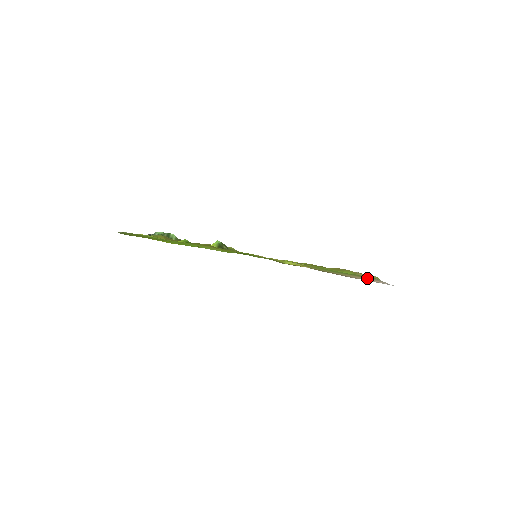
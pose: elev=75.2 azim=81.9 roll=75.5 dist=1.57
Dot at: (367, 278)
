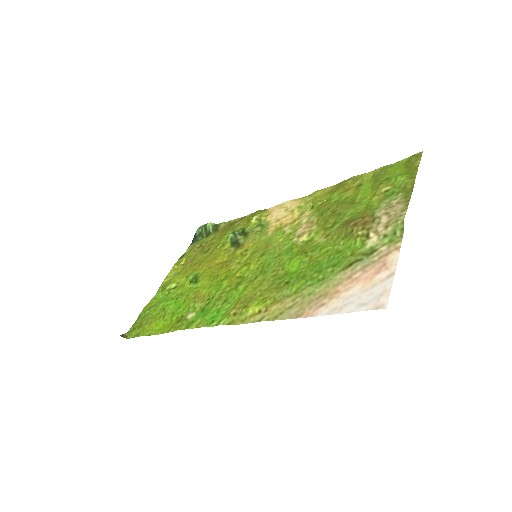
Dot at: (364, 266)
